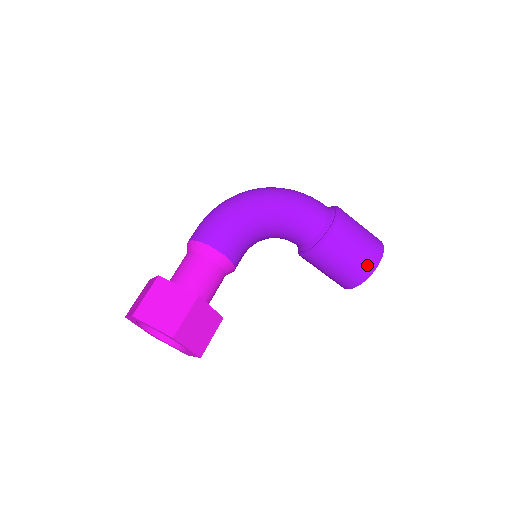
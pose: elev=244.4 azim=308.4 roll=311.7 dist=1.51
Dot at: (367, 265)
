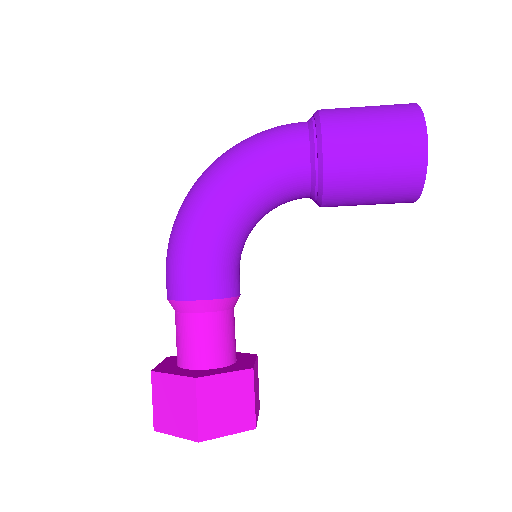
Dot at: (409, 166)
